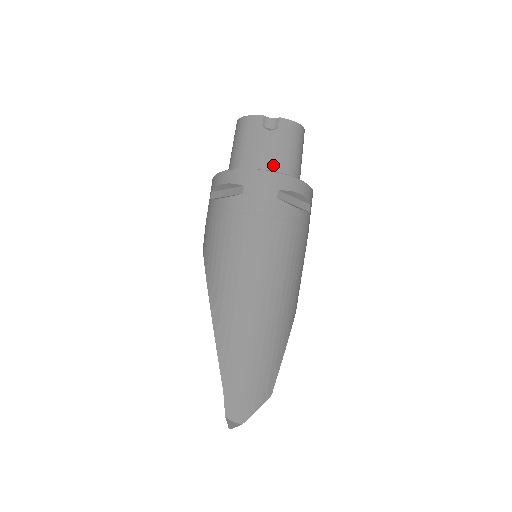
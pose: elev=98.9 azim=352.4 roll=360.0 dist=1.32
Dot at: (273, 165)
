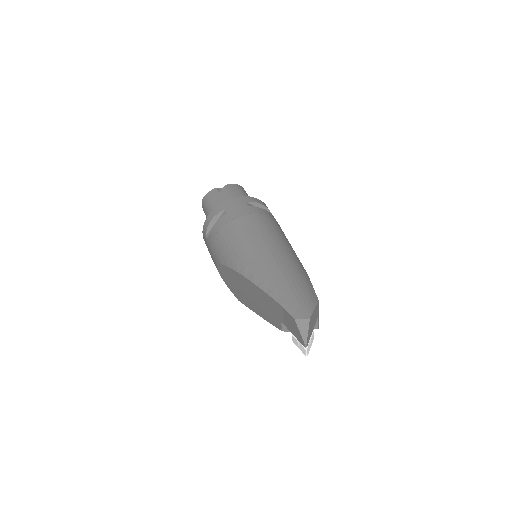
Dot at: occluded
